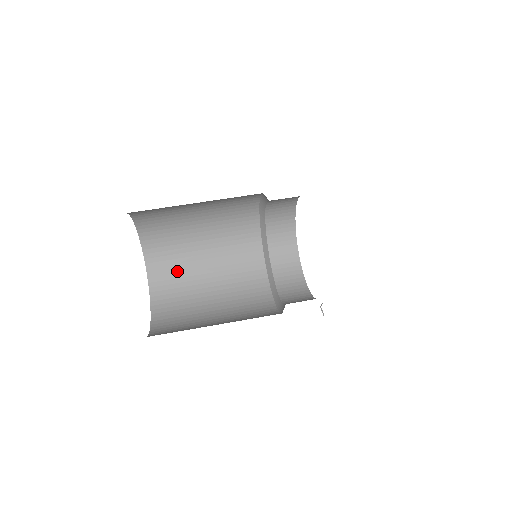
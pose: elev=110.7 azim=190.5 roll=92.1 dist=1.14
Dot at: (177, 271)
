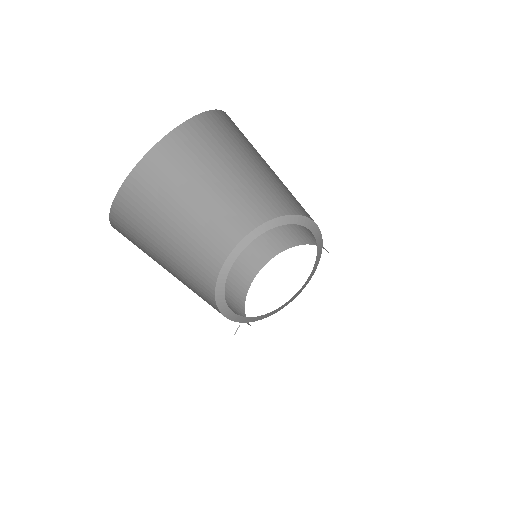
Dot at: (195, 159)
